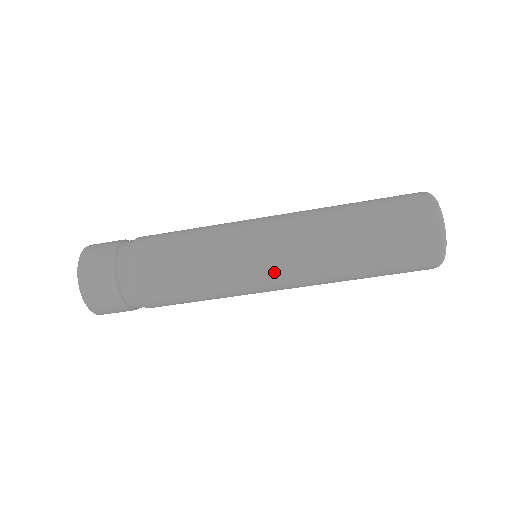
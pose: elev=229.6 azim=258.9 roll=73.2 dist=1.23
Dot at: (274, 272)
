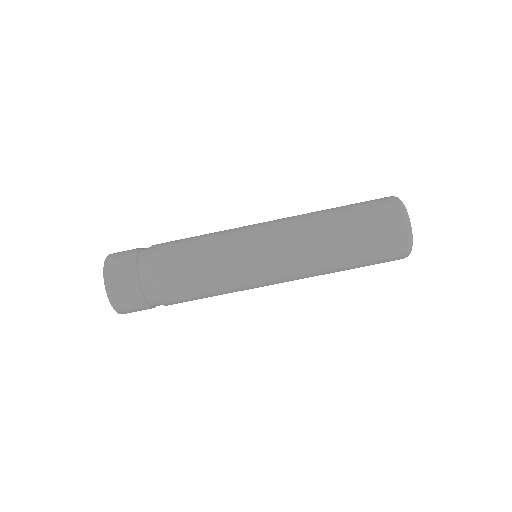
Dot at: (270, 251)
